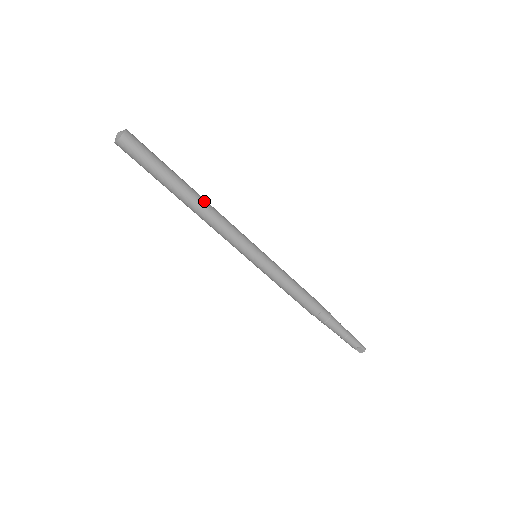
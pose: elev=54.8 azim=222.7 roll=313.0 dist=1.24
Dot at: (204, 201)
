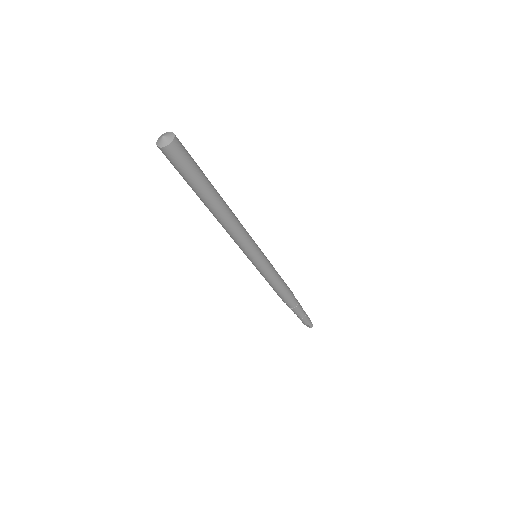
Dot at: (227, 213)
